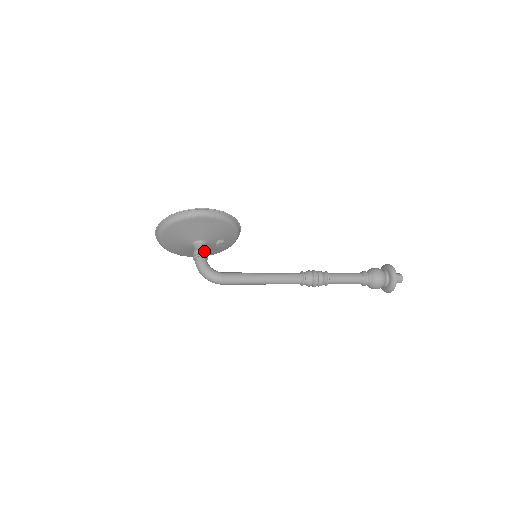
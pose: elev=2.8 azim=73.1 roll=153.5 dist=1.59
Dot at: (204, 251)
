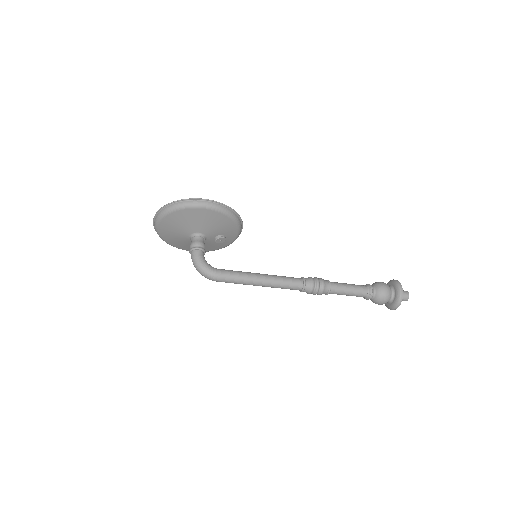
Dot at: (202, 244)
